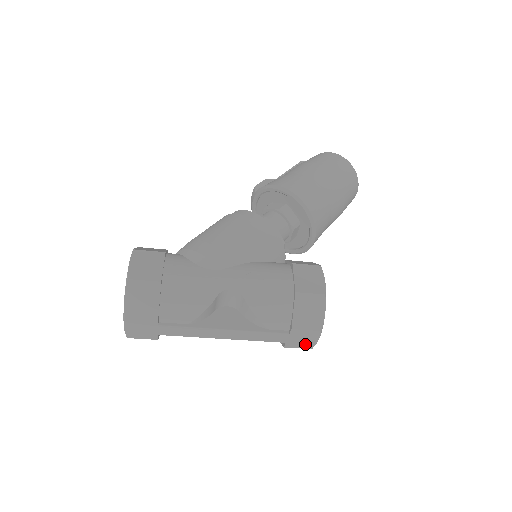
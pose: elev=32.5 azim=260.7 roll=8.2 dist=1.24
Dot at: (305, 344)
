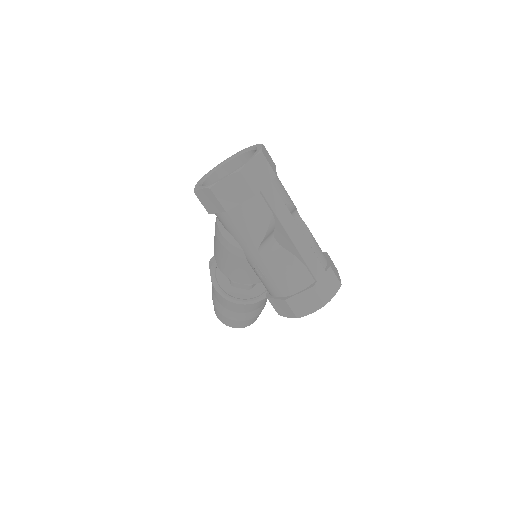
Dot at: (325, 295)
